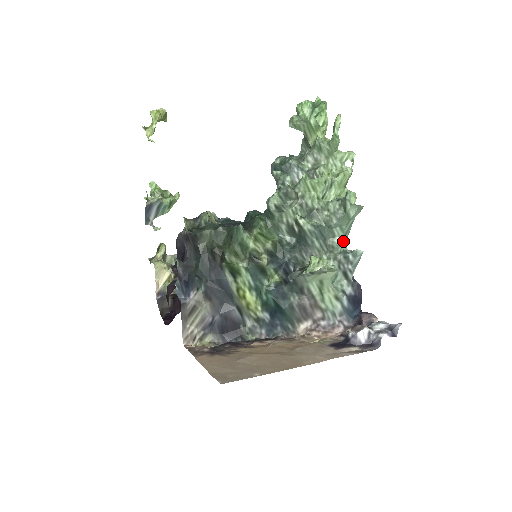
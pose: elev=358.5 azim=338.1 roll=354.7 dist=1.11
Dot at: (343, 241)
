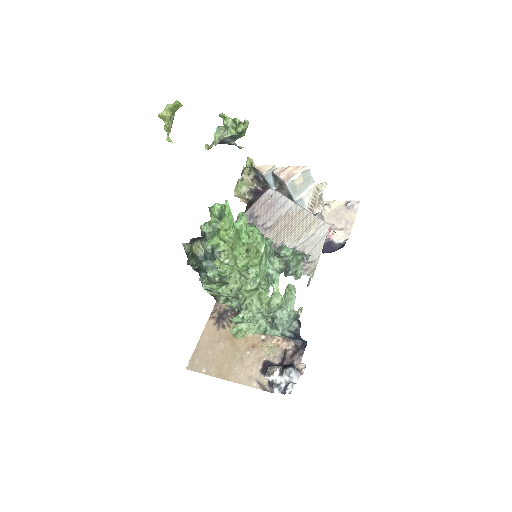
Dot at: (269, 316)
